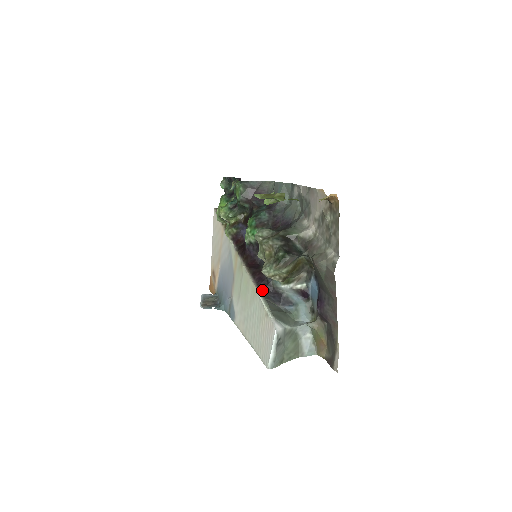
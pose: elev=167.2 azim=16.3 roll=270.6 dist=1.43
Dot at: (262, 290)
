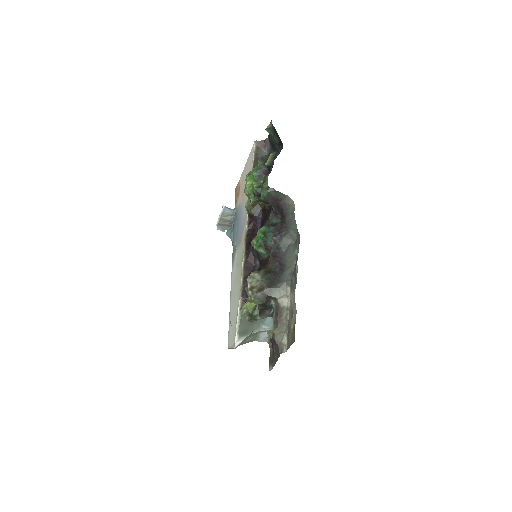
Dot at: (243, 301)
